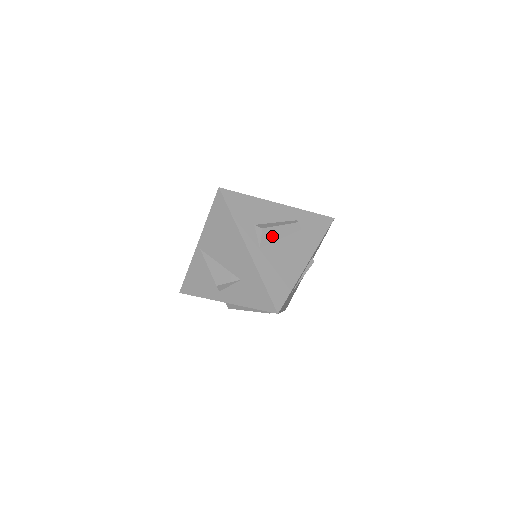
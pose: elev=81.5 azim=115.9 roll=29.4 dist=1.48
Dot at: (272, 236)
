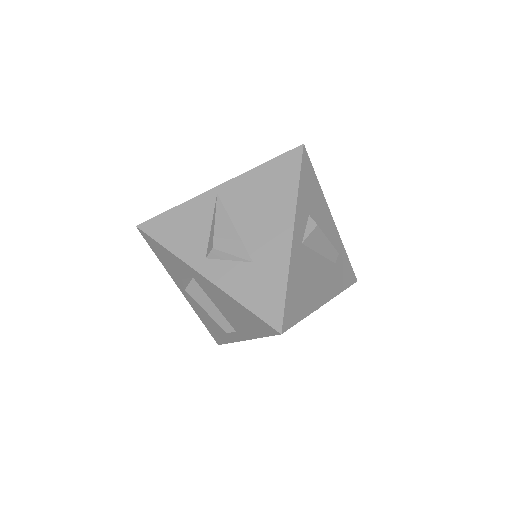
Dot at: (317, 243)
